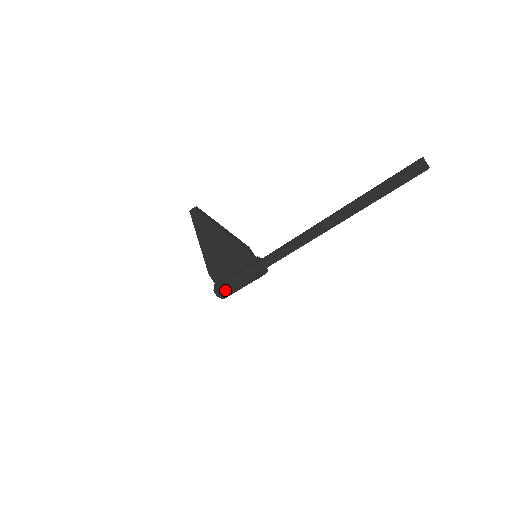
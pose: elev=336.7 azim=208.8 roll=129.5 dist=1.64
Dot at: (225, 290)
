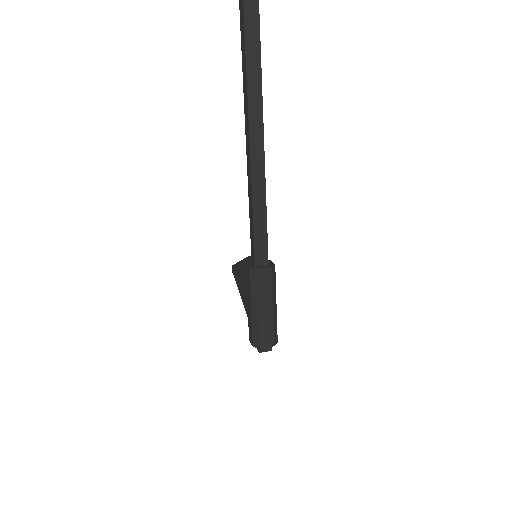
Dot at: (251, 329)
